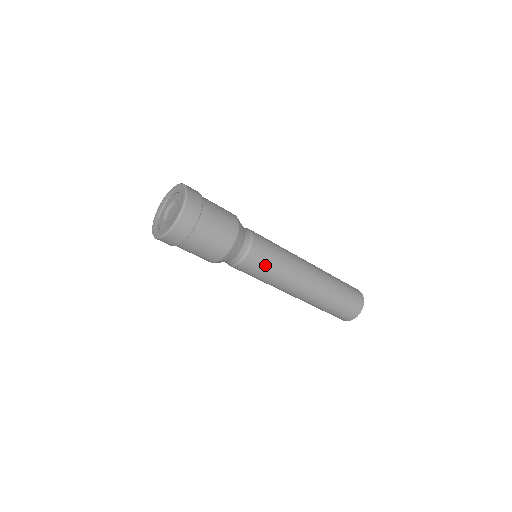
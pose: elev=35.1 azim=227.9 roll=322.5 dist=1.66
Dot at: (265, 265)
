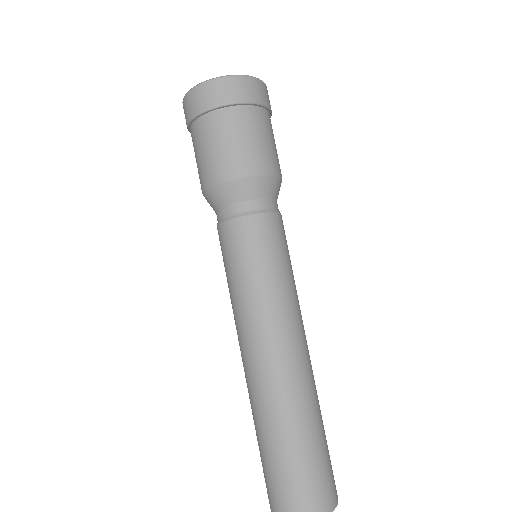
Dot at: (271, 253)
